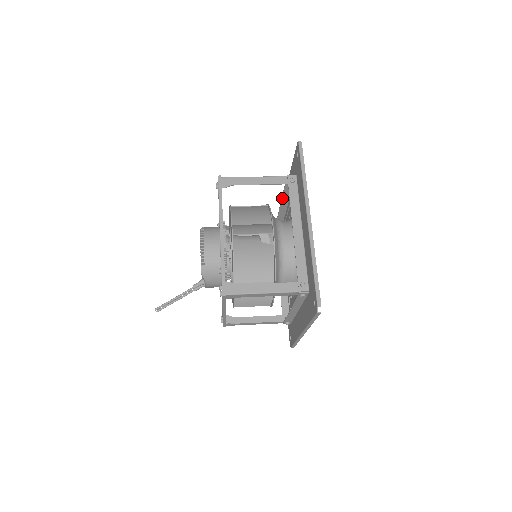
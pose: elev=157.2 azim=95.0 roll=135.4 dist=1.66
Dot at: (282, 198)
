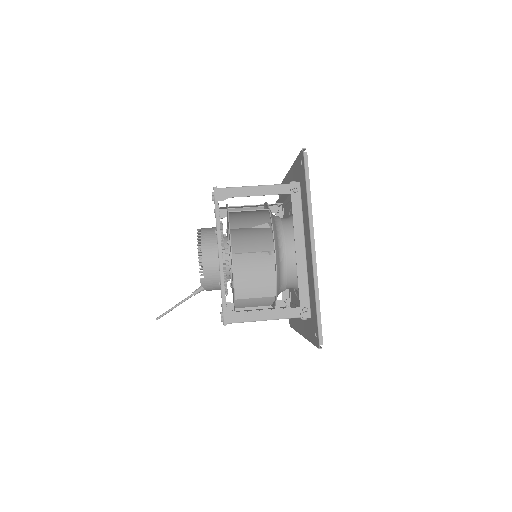
Dot at: occluded
